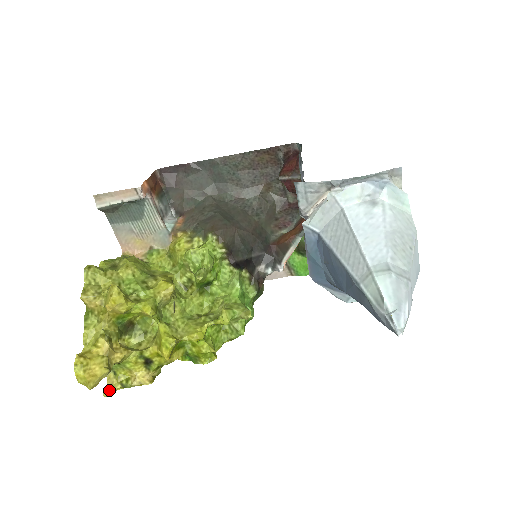
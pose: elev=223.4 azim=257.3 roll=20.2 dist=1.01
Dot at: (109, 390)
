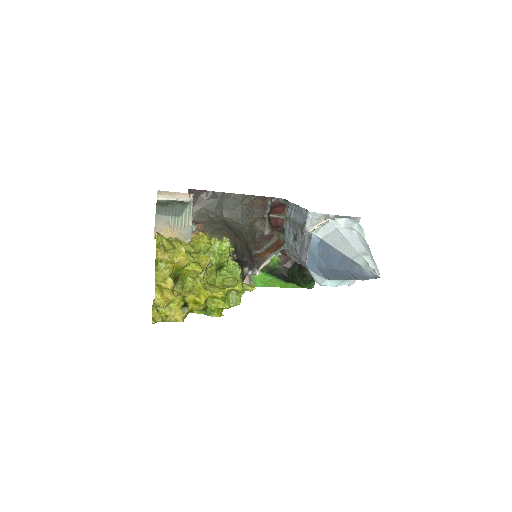
Dot at: (155, 320)
